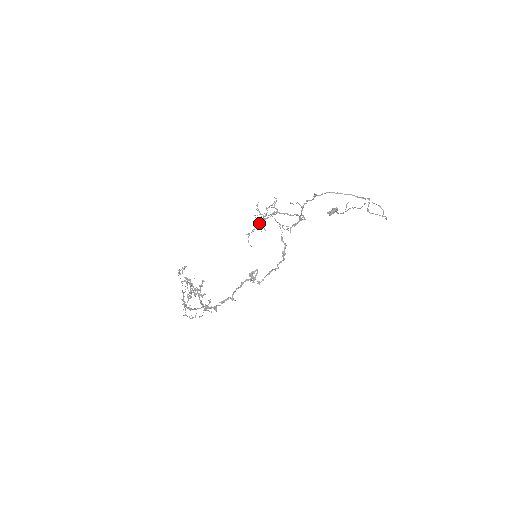
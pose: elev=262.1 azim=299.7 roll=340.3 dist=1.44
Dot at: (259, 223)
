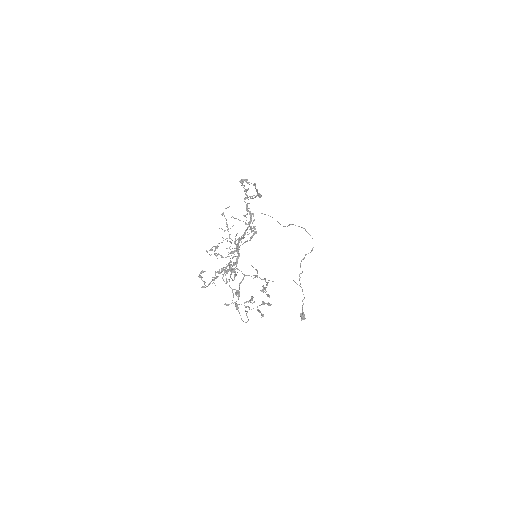
Dot at: (227, 230)
